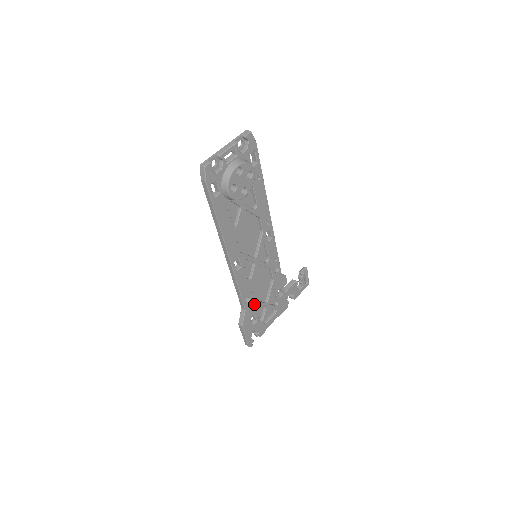
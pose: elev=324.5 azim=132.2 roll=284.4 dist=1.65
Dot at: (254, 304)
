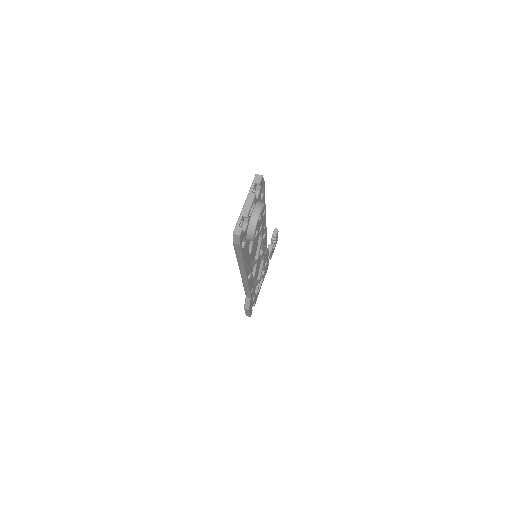
Dot at: (254, 288)
